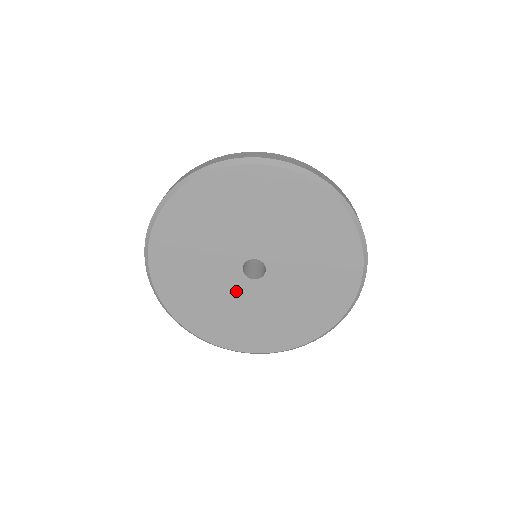
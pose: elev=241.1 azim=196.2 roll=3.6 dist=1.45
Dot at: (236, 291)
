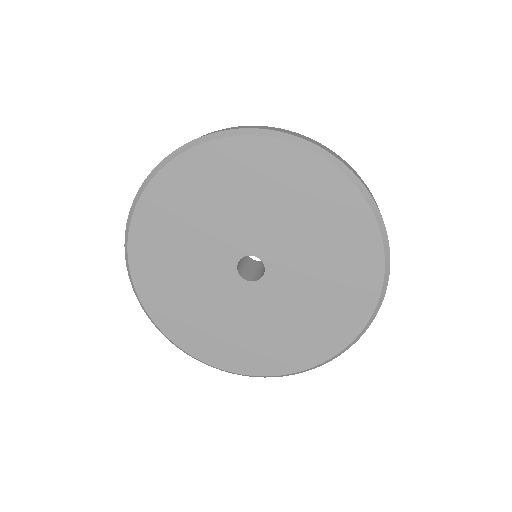
Dot at: (263, 302)
